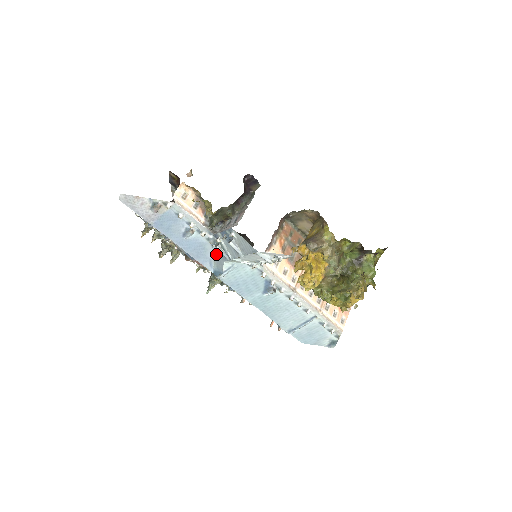
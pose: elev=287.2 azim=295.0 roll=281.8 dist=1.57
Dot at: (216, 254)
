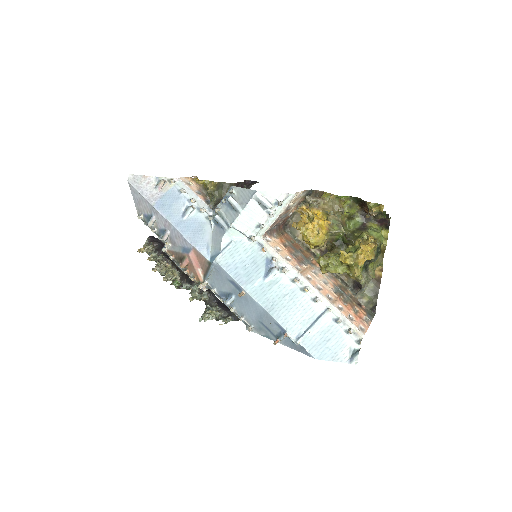
Dot at: (214, 234)
